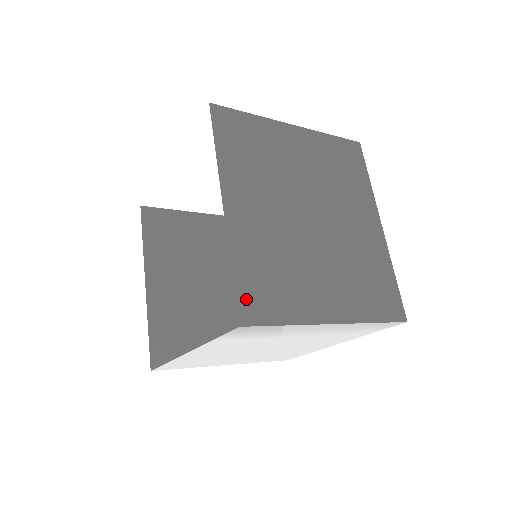
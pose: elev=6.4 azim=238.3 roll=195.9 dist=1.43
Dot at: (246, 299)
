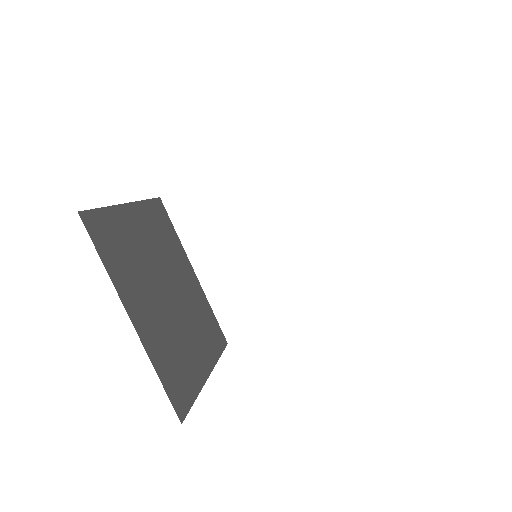
Dot at: occluded
